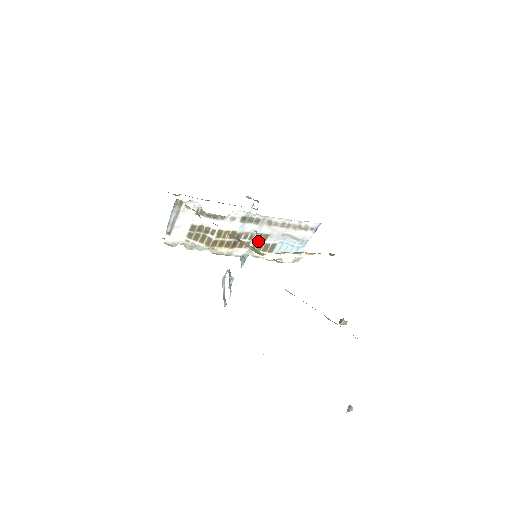
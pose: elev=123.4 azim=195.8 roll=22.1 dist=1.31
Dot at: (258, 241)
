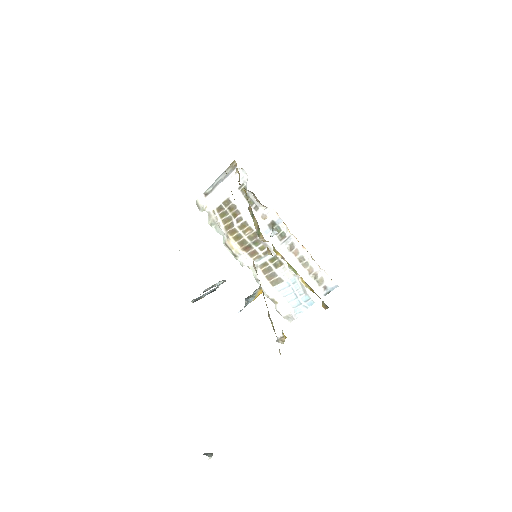
Dot at: (270, 263)
